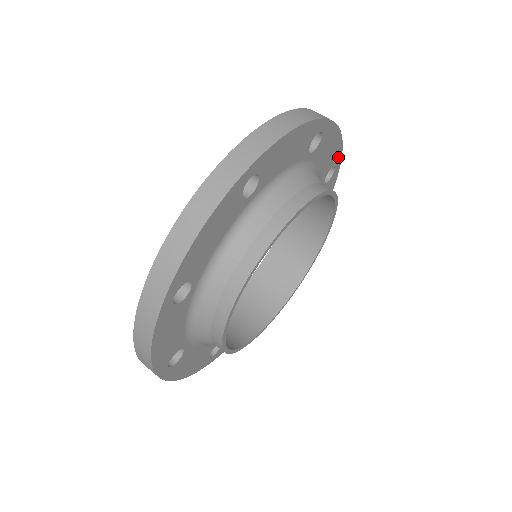
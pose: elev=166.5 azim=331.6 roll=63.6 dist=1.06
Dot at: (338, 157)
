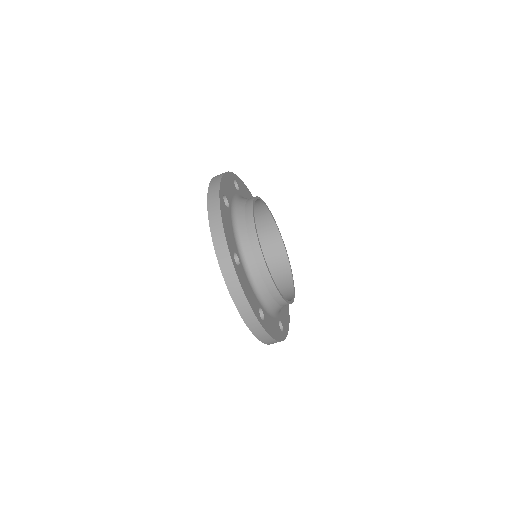
Dot at: occluded
